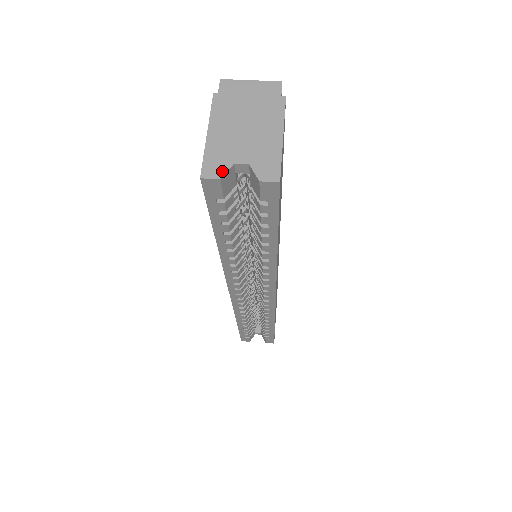
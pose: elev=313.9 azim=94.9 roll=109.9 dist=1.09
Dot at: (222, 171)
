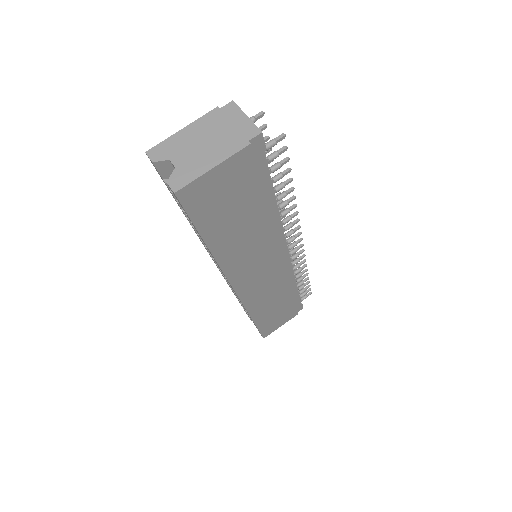
Dot at: (159, 158)
